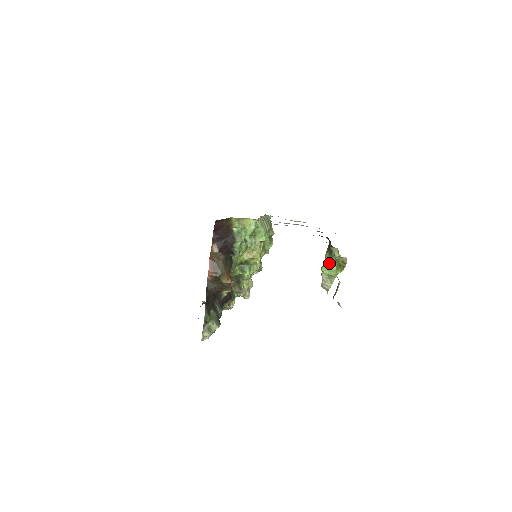
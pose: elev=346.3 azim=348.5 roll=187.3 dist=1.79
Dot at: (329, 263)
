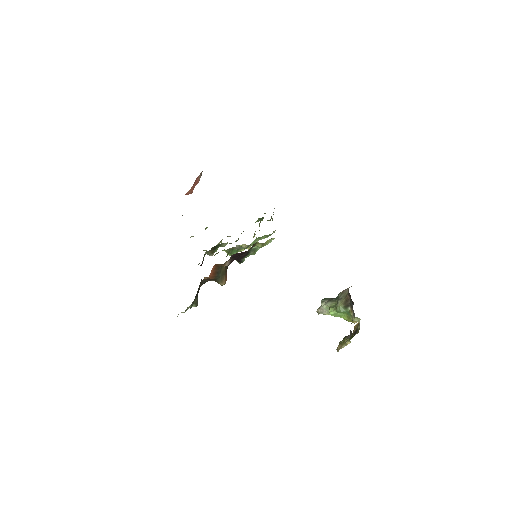
Dot at: (340, 312)
